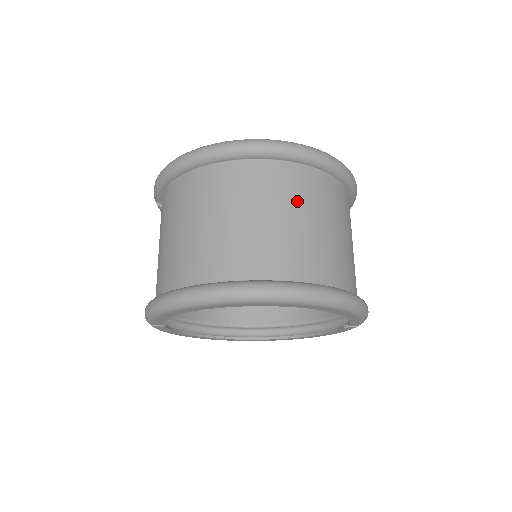
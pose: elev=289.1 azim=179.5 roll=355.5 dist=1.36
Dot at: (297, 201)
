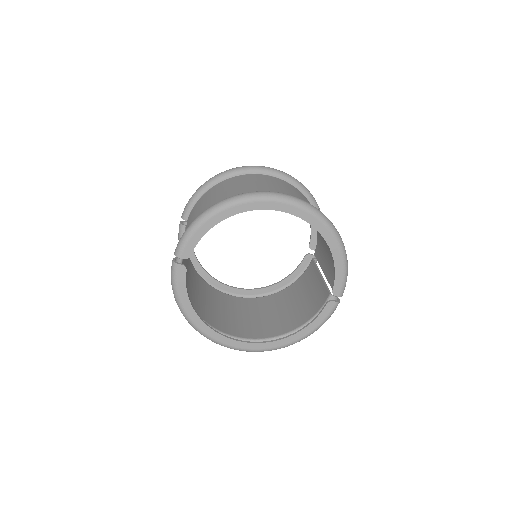
Dot at: (296, 192)
